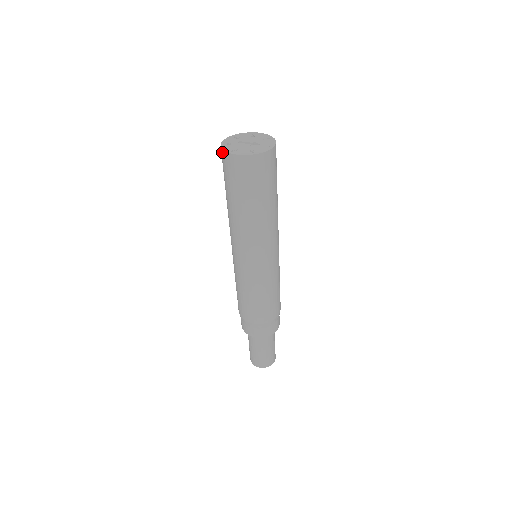
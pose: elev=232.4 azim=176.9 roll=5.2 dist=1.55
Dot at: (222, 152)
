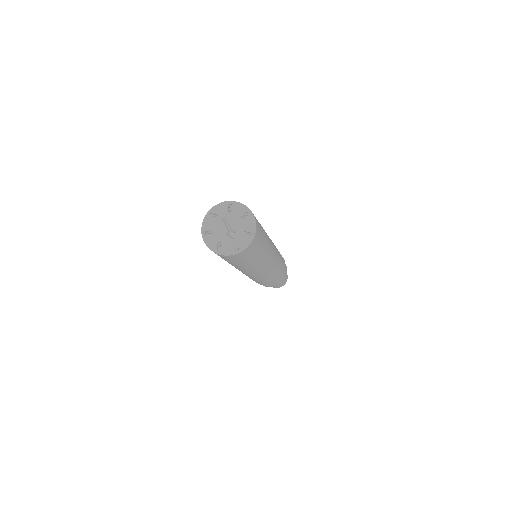
Dot at: (204, 221)
